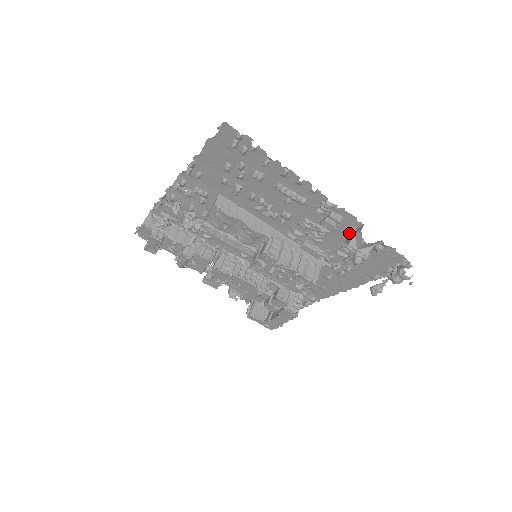
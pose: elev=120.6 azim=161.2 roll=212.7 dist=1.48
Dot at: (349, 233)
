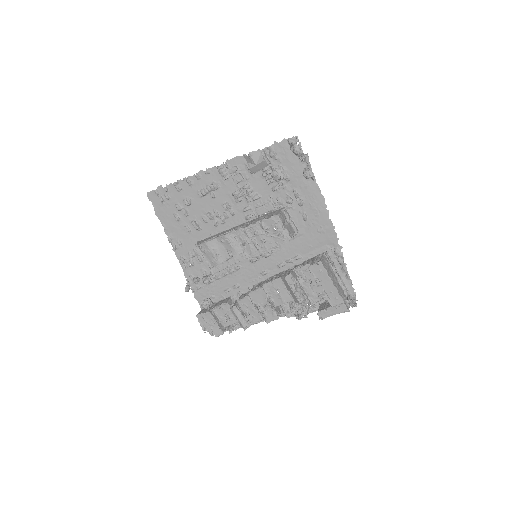
Dot at: occluded
